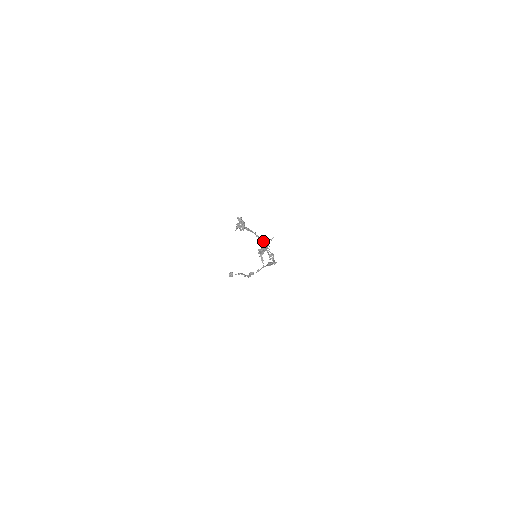
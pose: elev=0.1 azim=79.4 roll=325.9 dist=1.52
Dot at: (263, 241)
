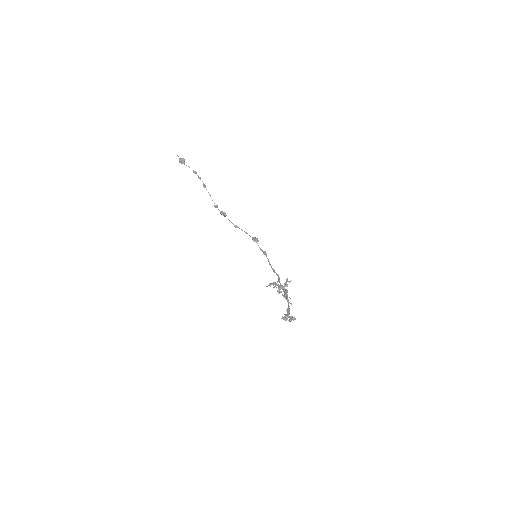
Dot at: (287, 295)
